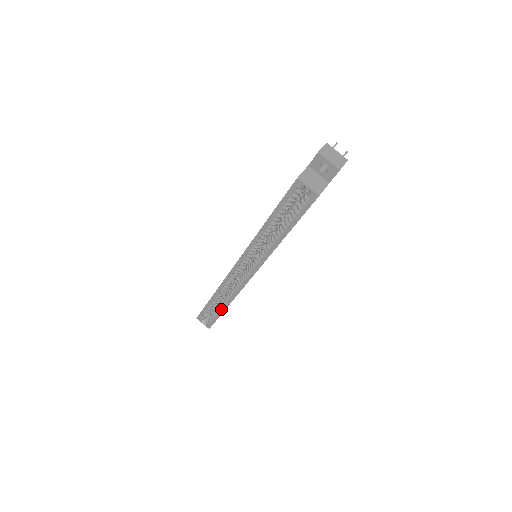
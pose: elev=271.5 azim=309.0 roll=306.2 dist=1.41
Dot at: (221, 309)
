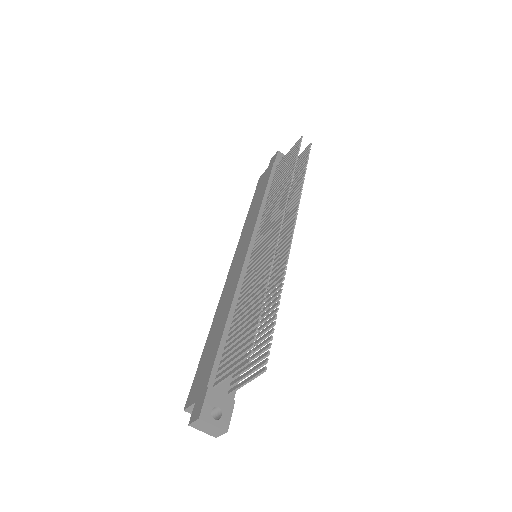
Dot at: occluded
